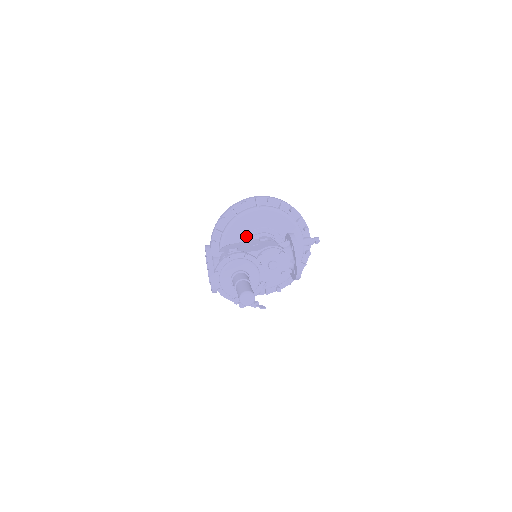
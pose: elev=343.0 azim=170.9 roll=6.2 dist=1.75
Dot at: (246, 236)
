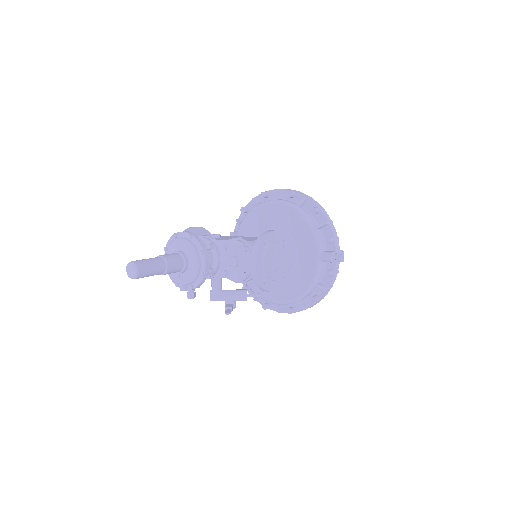
Dot at: (258, 232)
